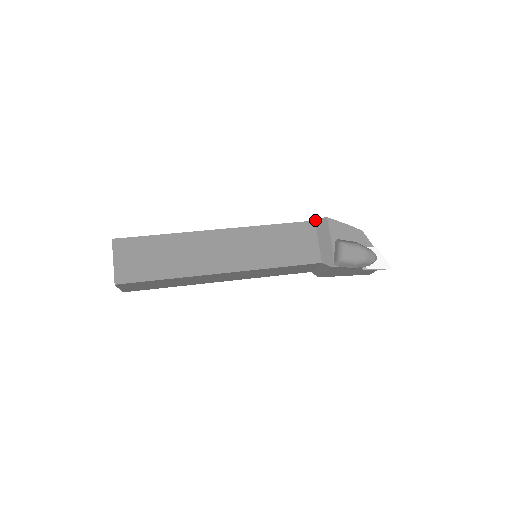
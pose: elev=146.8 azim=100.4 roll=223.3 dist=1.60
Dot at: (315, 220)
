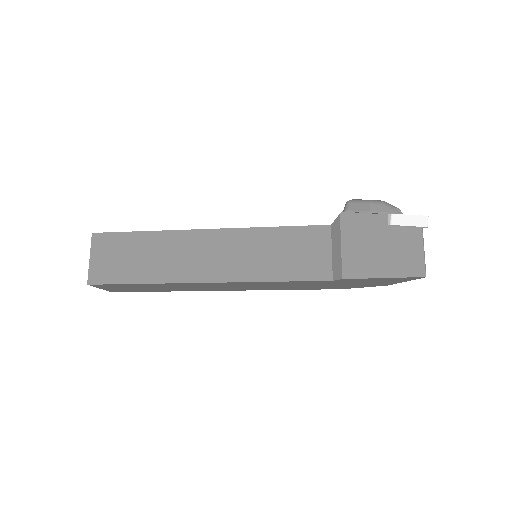
Dot at: occluded
